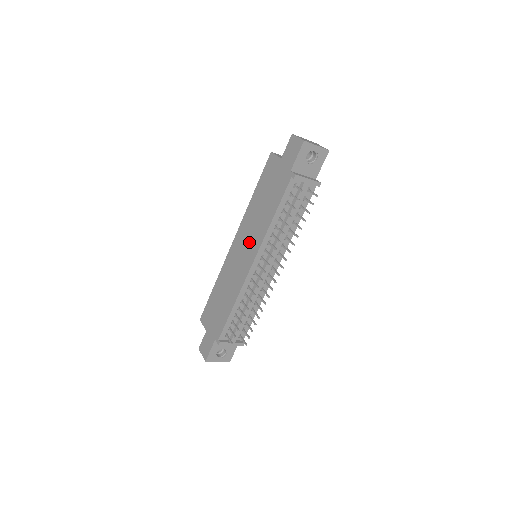
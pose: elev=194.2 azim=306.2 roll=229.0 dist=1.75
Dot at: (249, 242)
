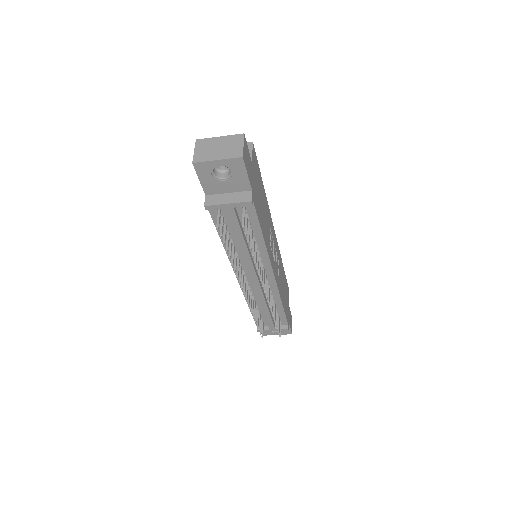
Dot at: occluded
